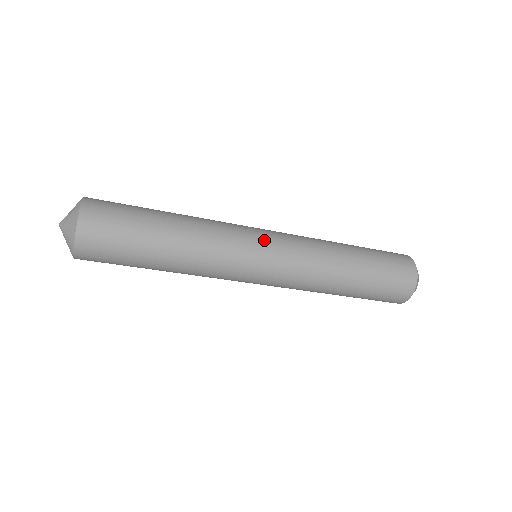
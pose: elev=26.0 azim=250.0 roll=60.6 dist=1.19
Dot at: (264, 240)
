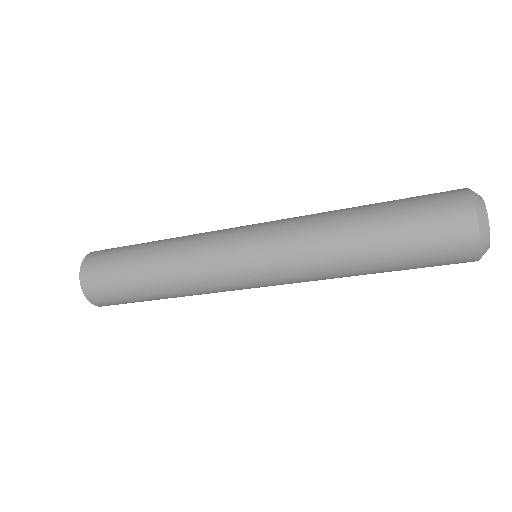
Dot at: (249, 225)
